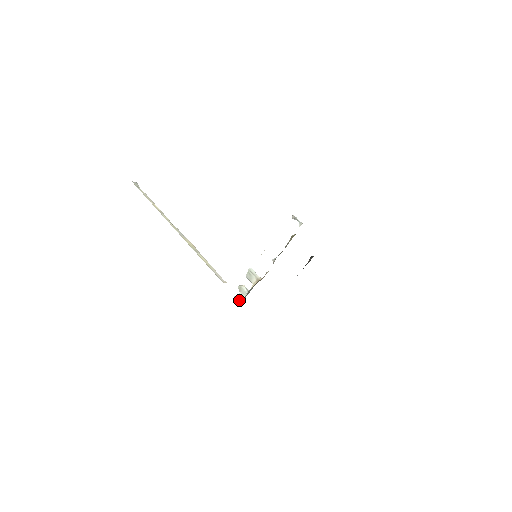
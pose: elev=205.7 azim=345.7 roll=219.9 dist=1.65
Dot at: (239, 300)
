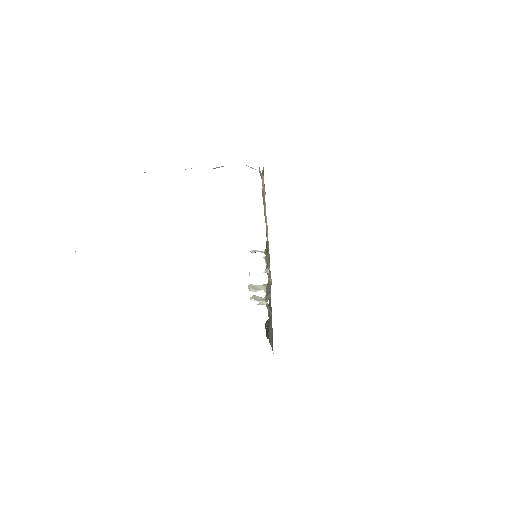
Dot at: (262, 304)
